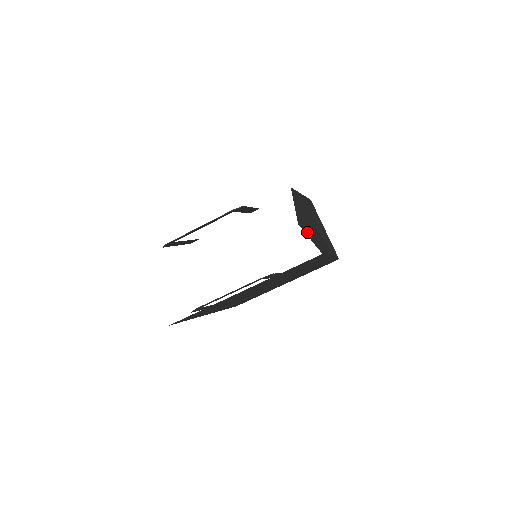
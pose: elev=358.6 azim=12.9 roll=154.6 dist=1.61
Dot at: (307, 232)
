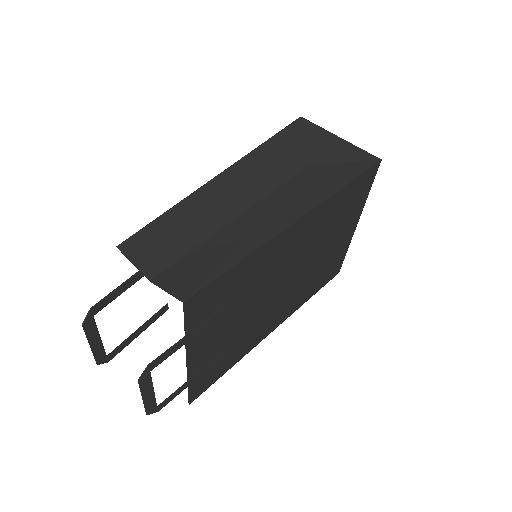
Dot at: (186, 264)
